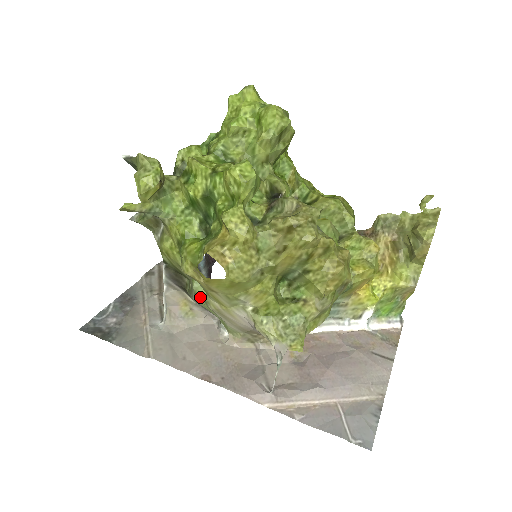
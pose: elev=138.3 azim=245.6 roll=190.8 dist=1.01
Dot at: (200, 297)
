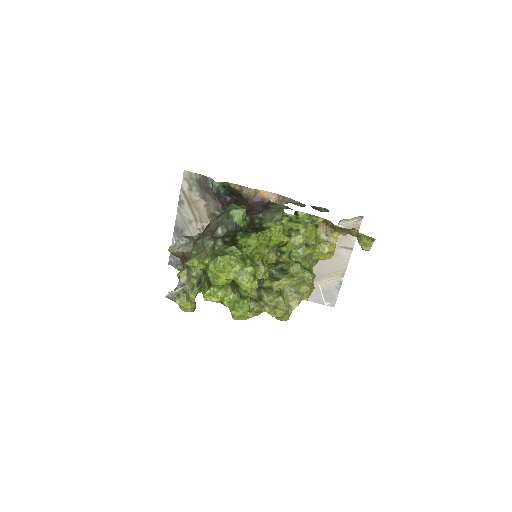
Dot at: occluded
